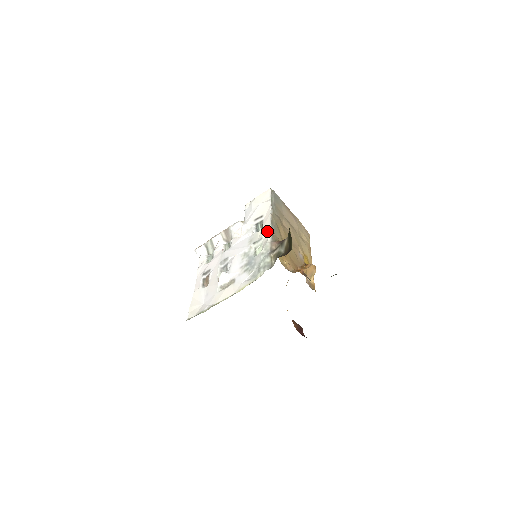
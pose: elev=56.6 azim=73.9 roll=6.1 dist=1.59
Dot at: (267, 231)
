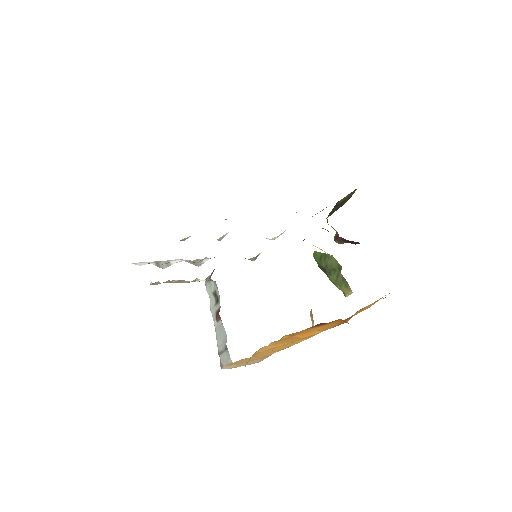
Dot at: occluded
